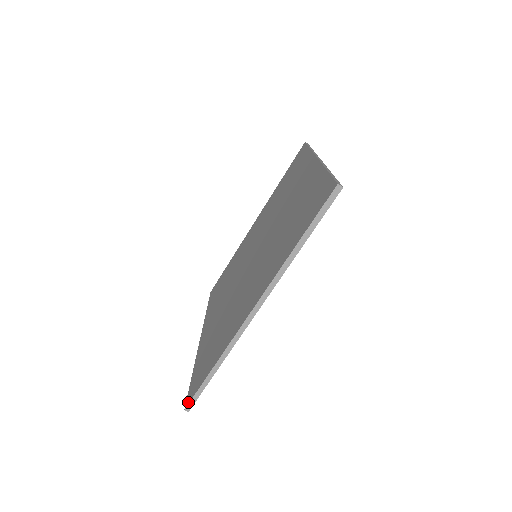
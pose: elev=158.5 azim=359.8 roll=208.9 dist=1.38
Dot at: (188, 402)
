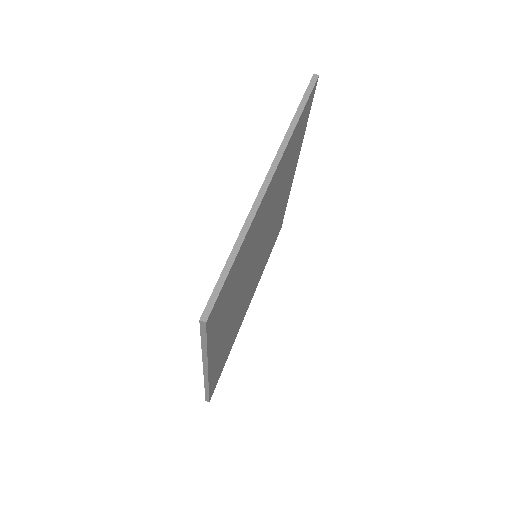
Dot at: (204, 310)
